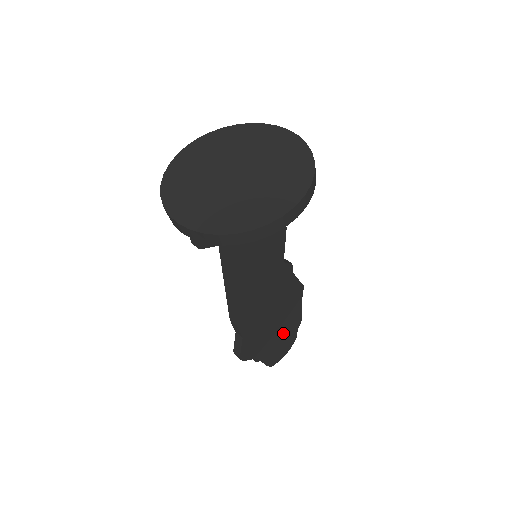
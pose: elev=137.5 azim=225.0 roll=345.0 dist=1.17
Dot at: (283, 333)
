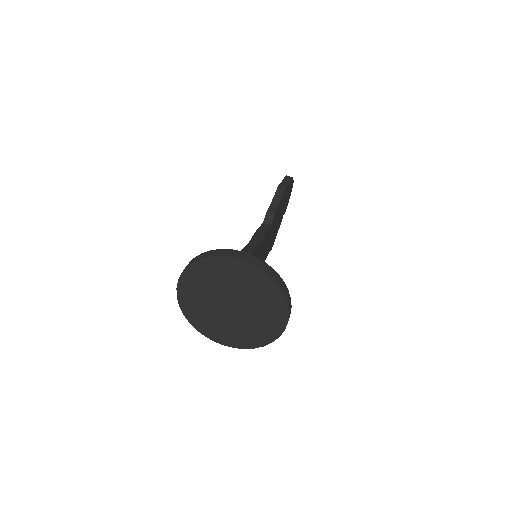
Dot at: occluded
